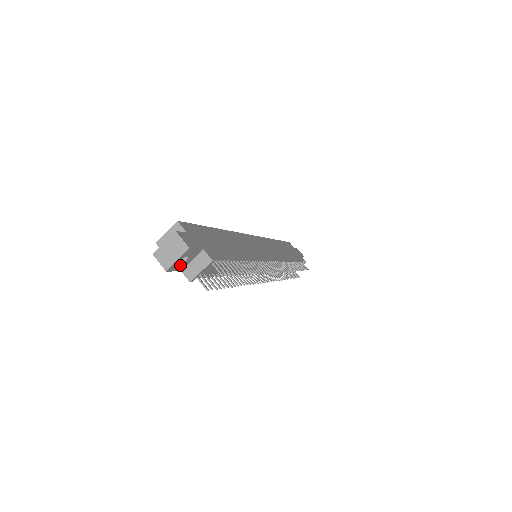
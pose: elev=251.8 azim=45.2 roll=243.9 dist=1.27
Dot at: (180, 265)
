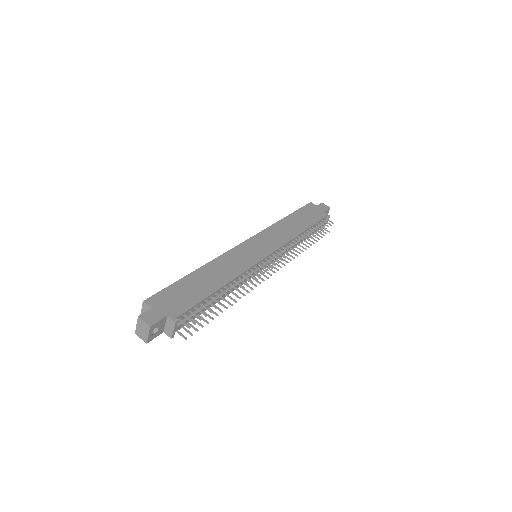
Dot at: (156, 333)
